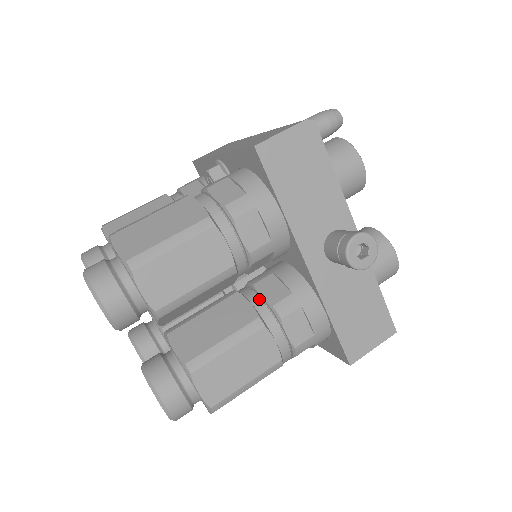
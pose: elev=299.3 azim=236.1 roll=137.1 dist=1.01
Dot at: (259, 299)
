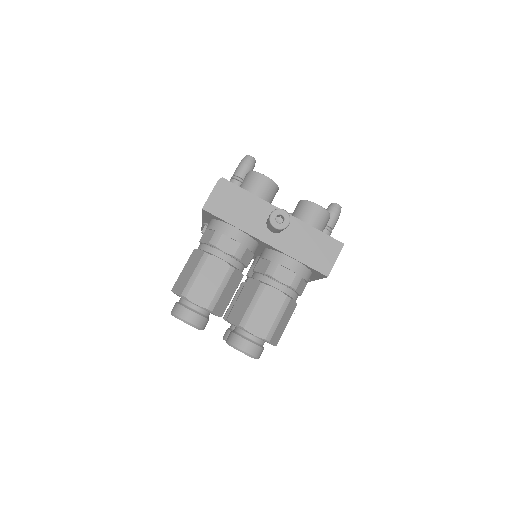
Dot at: (258, 275)
